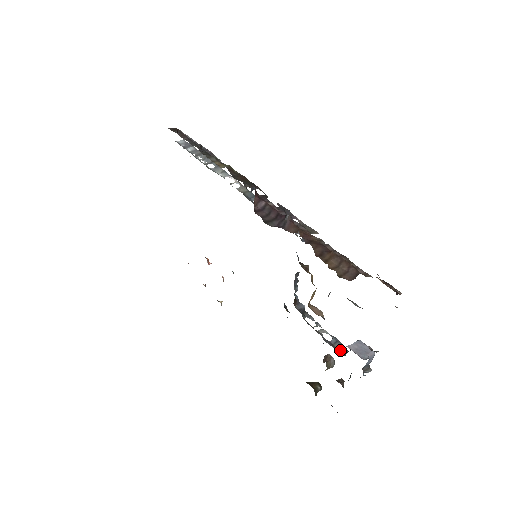
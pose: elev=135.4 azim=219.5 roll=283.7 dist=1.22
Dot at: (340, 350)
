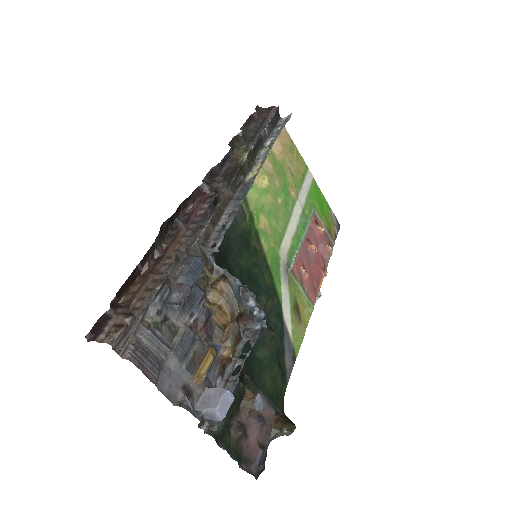
Dot at: occluded
